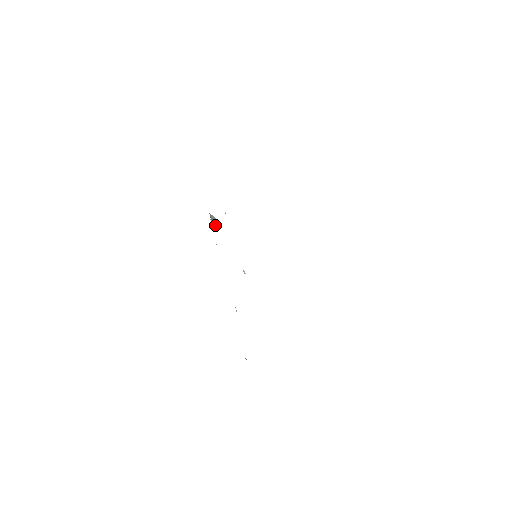
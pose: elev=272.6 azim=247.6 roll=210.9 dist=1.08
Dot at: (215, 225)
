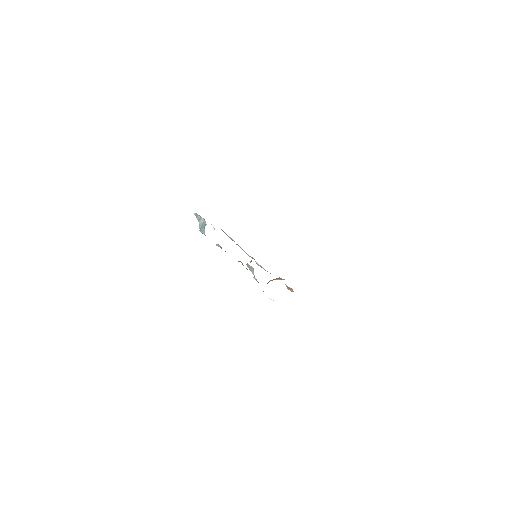
Dot at: (205, 224)
